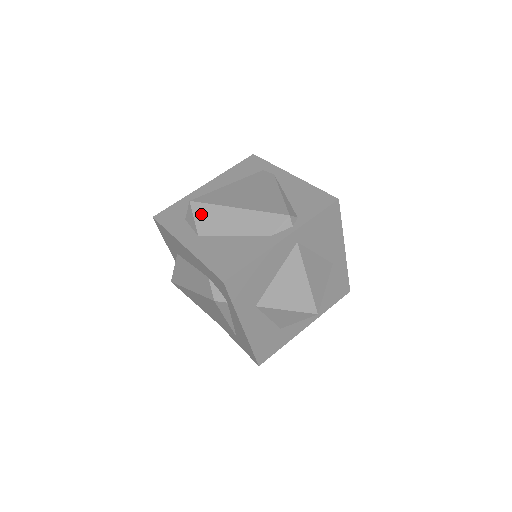
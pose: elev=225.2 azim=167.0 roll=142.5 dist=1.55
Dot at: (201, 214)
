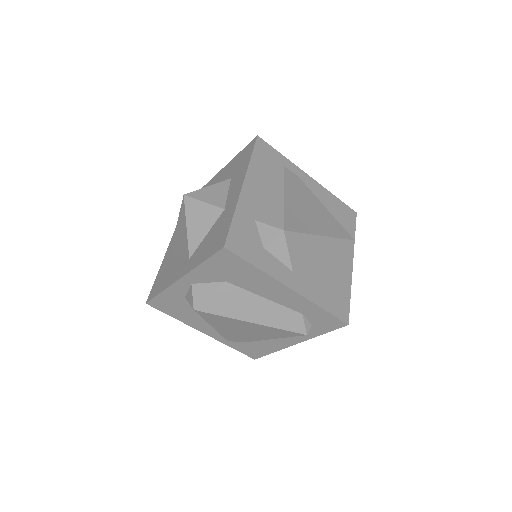
Dot at: (295, 246)
